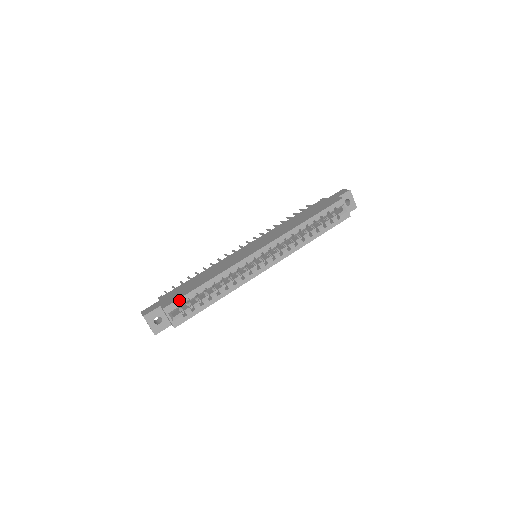
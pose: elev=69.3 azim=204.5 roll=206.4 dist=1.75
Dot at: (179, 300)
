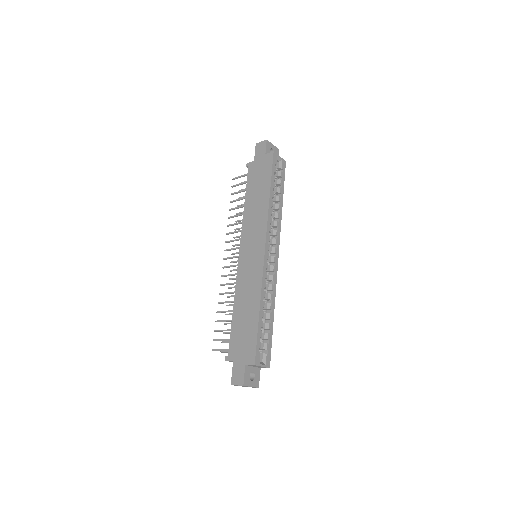
Dot at: (257, 347)
